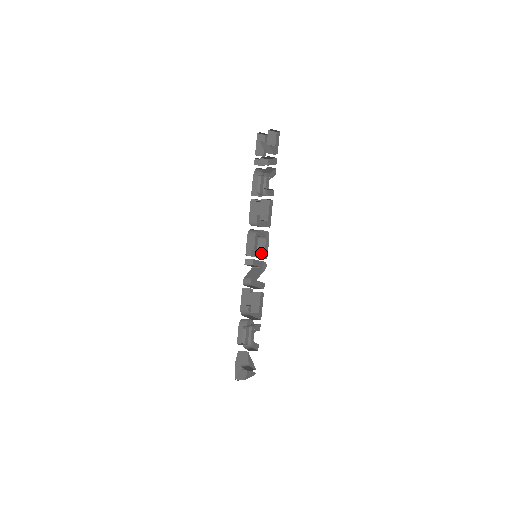
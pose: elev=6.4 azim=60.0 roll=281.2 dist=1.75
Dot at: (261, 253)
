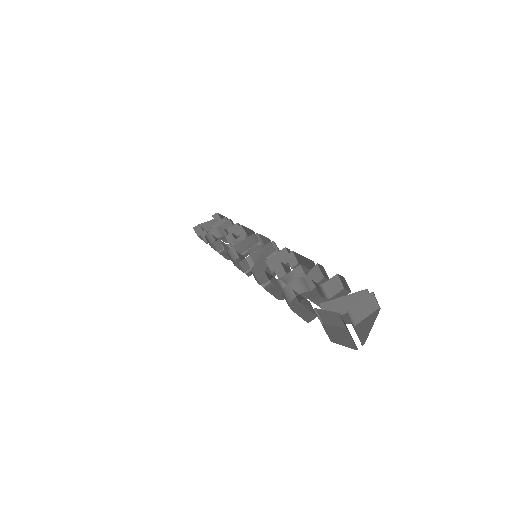
Dot at: occluded
